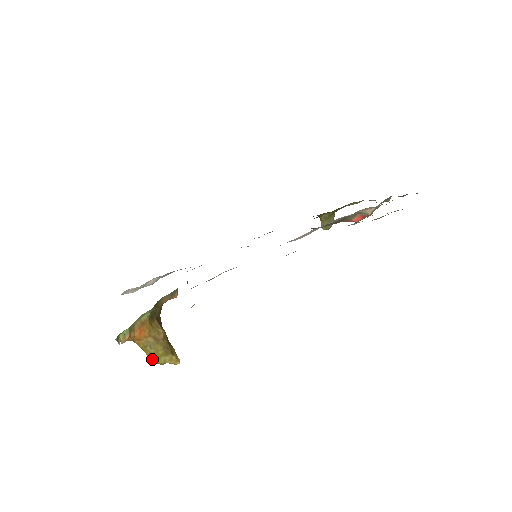
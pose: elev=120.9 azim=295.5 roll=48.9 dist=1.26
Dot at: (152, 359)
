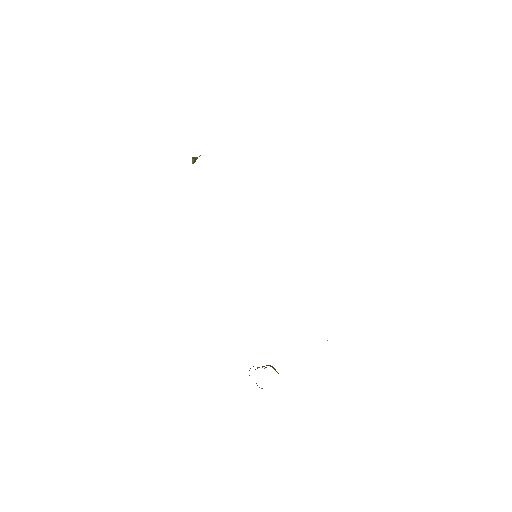
Dot at: occluded
